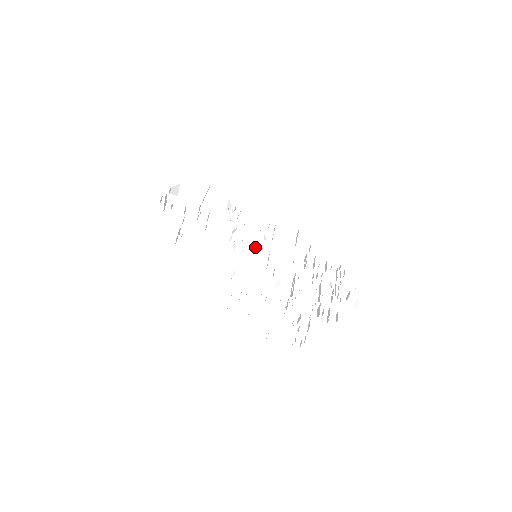
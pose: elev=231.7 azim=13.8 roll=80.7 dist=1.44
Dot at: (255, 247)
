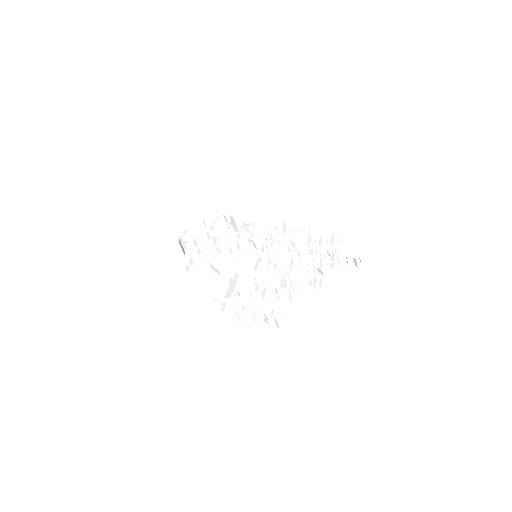
Dot at: (251, 248)
